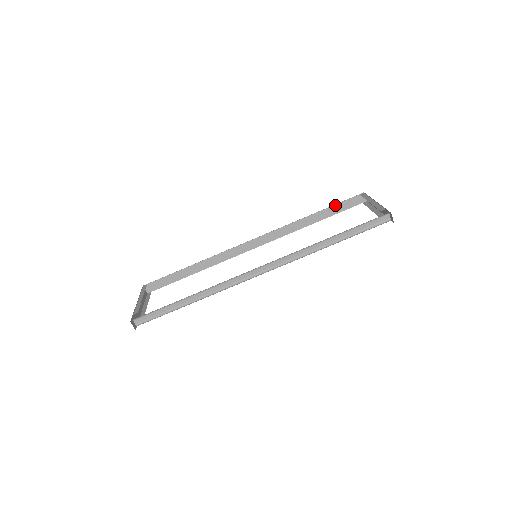
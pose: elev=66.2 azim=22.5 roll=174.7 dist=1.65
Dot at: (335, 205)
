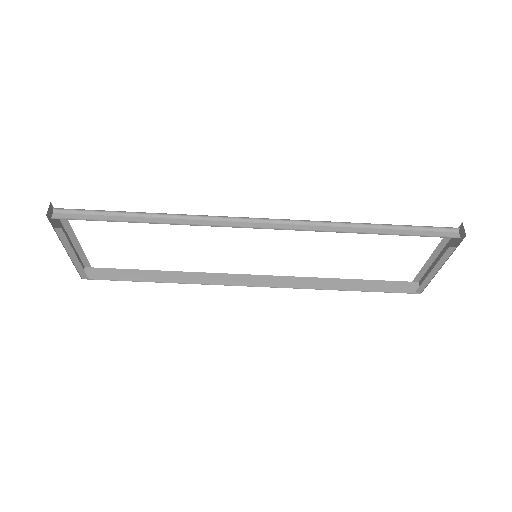
Dot at: (377, 281)
